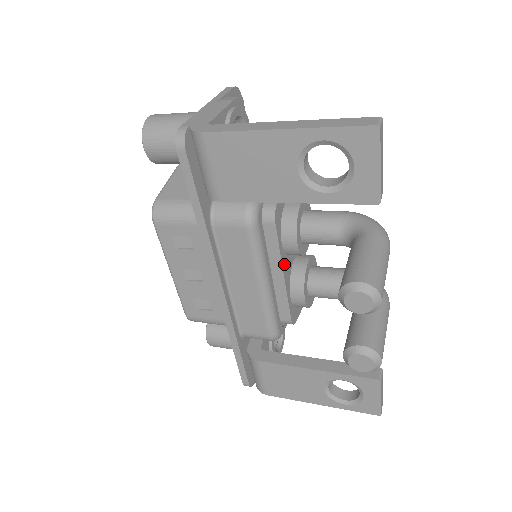
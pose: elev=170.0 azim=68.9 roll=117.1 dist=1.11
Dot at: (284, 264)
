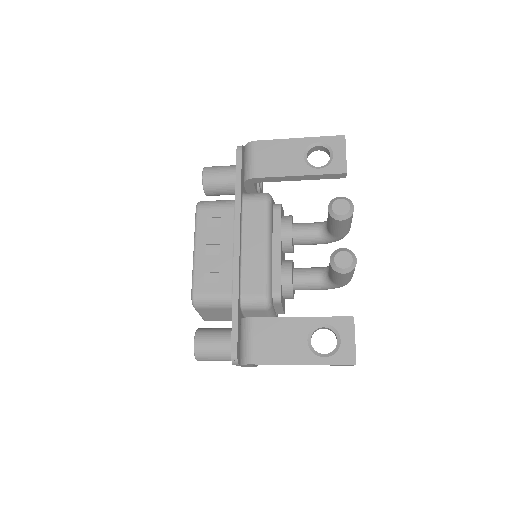
Dot at: (281, 244)
